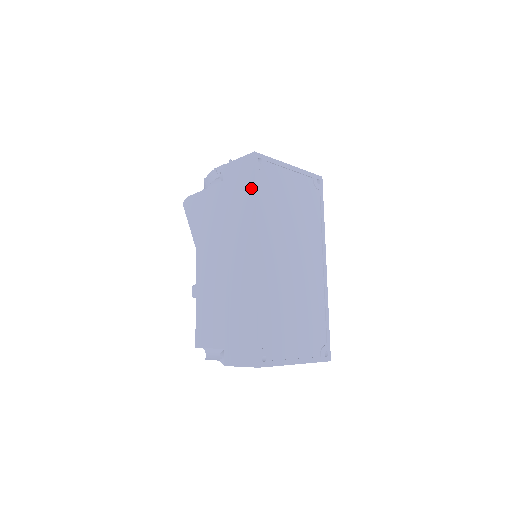
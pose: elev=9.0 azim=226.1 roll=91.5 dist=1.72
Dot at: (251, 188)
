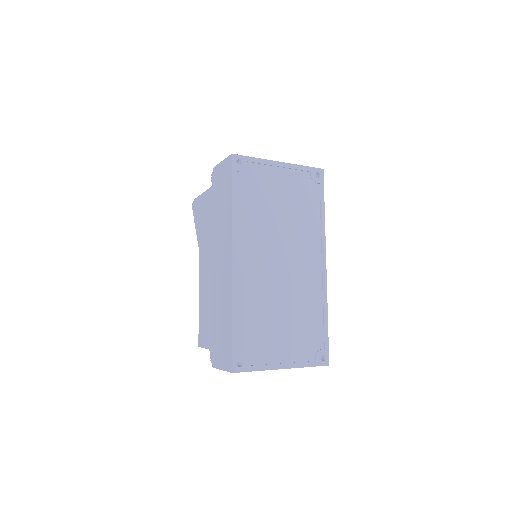
Dot at: (229, 191)
